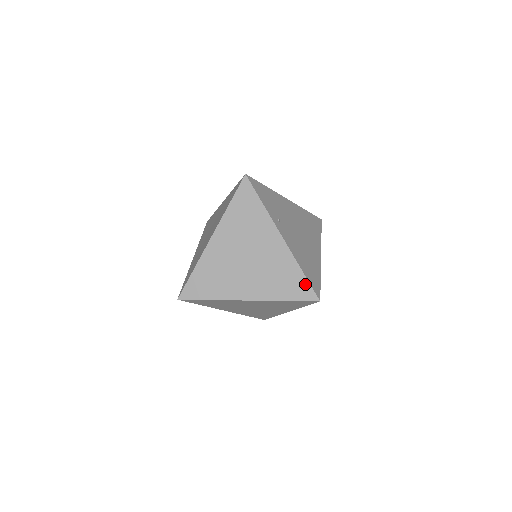
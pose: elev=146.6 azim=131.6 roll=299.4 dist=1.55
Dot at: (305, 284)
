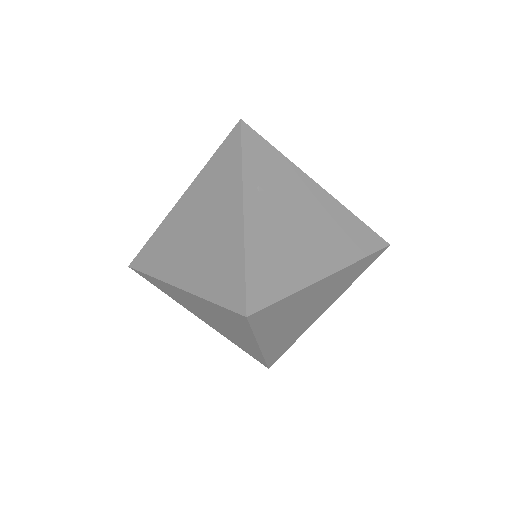
Dot at: (240, 283)
